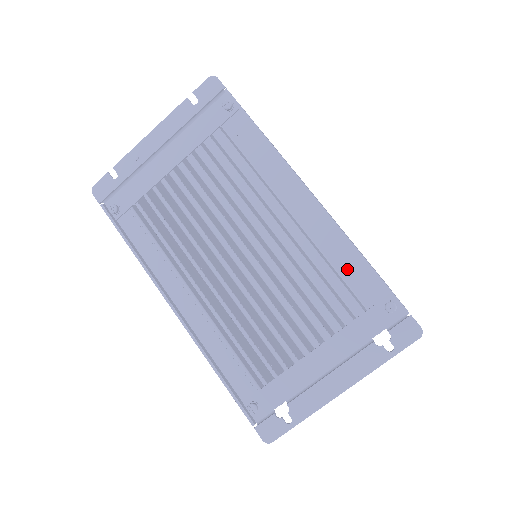
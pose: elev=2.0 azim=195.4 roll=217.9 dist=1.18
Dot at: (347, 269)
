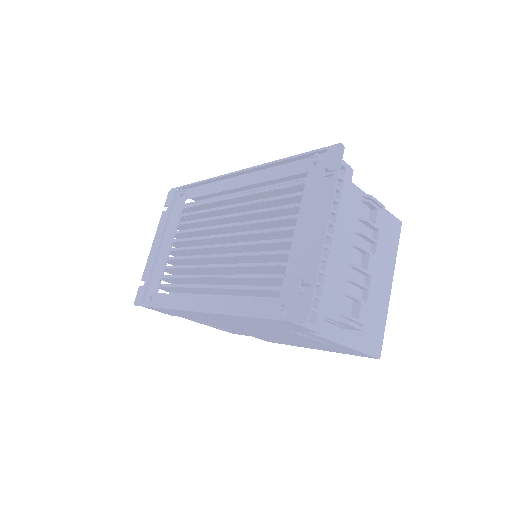
Dot at: (282, 176)
